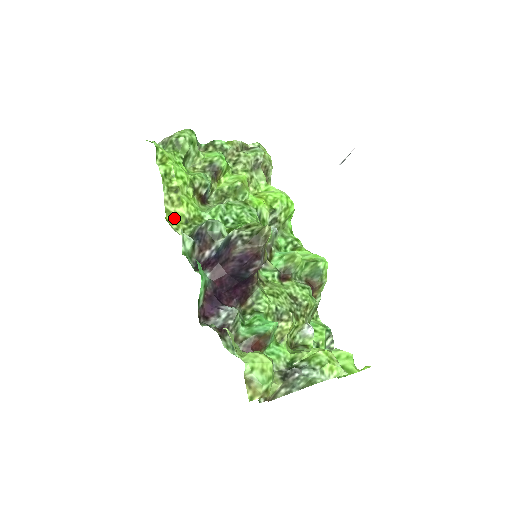
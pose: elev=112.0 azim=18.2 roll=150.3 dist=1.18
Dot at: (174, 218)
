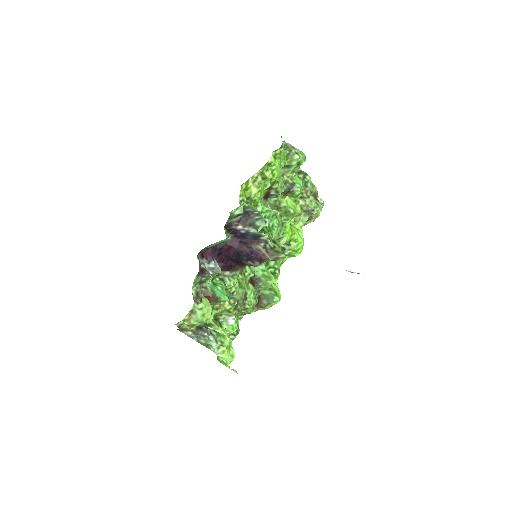
Dot at: (246, 189)
